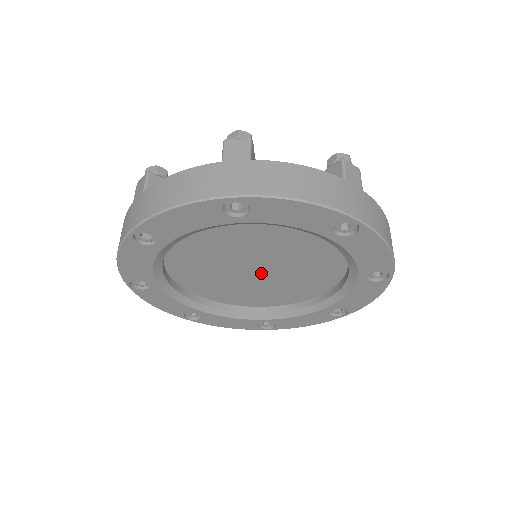
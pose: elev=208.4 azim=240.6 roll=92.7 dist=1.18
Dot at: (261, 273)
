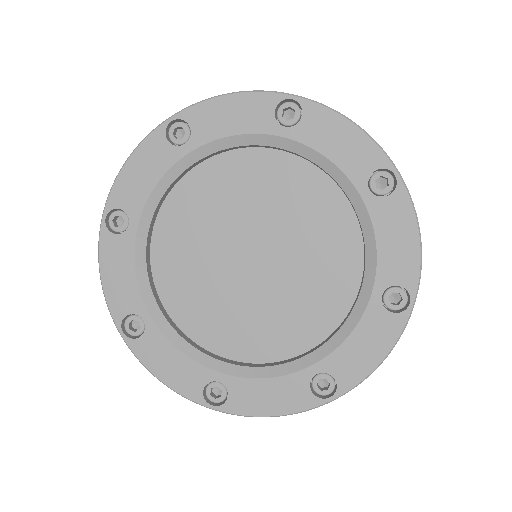
Dot at: (256, 269)
